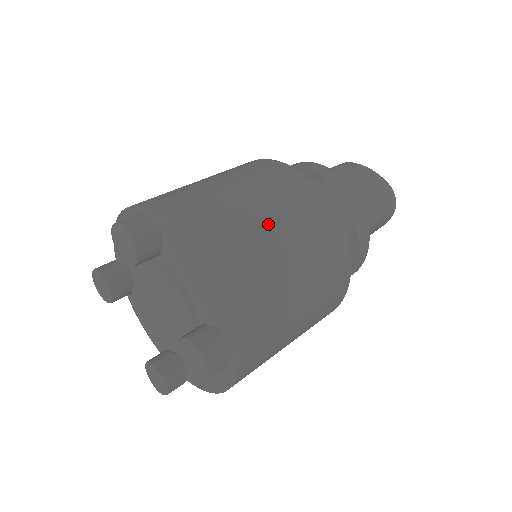
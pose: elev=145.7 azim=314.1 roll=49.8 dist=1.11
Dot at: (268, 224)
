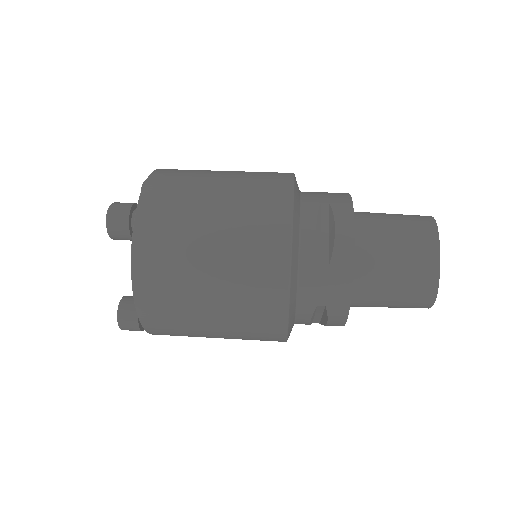
Dot at: (208, 283)
